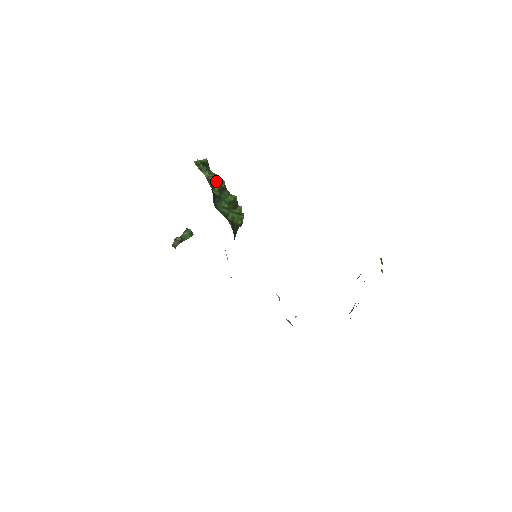
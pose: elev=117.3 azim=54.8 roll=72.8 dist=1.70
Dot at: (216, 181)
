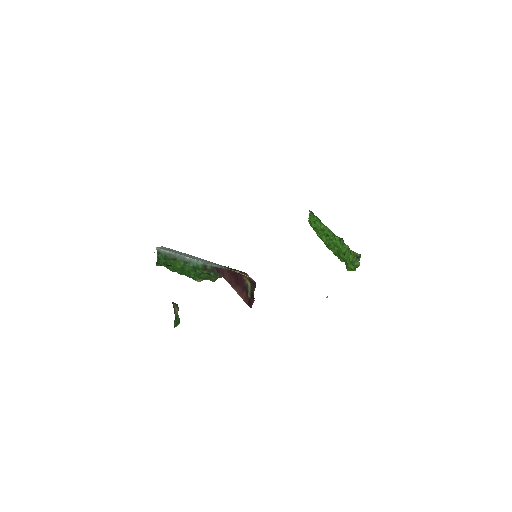
Dot at: occluded
